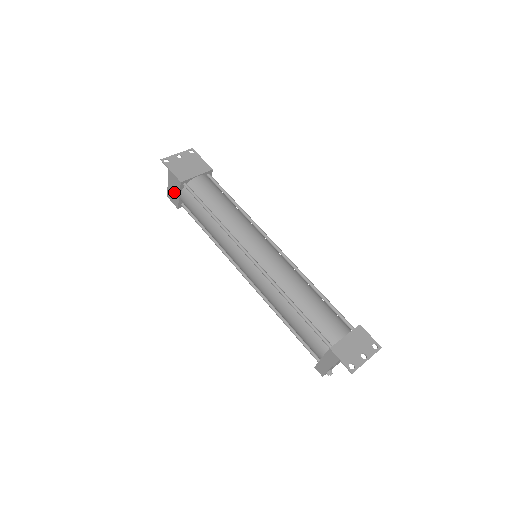
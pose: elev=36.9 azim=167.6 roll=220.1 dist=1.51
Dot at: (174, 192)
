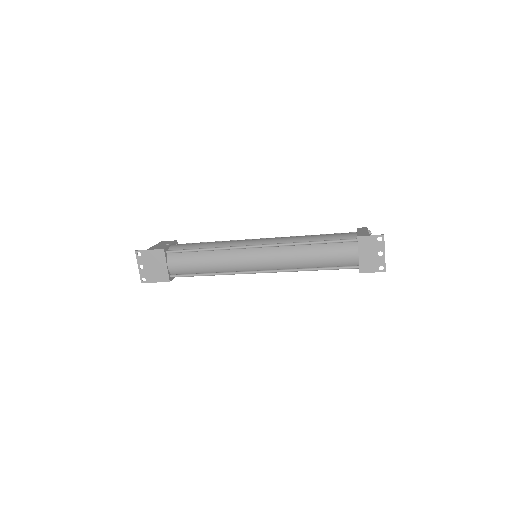
Dot at: occluded
